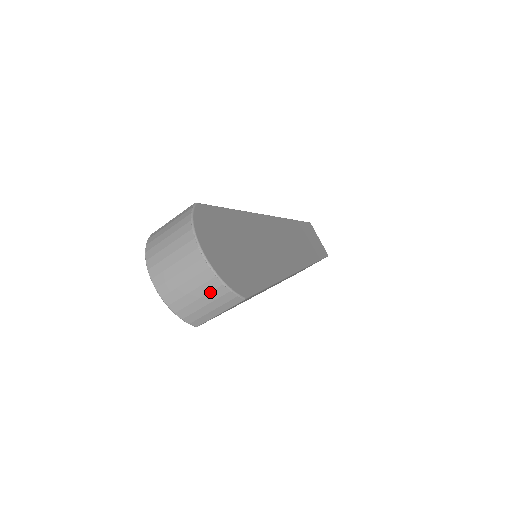
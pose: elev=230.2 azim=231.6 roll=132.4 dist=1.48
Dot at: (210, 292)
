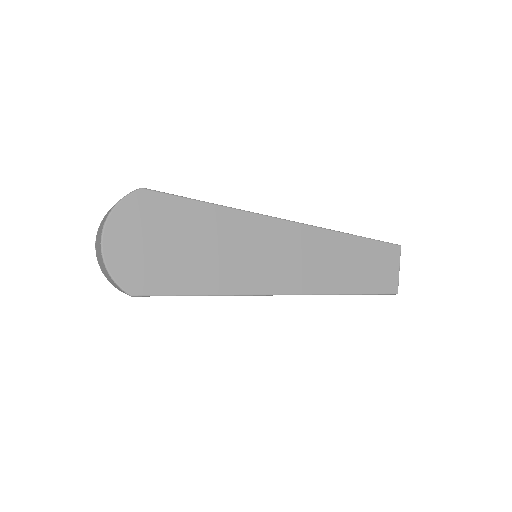
Dot at: (107, 273)
